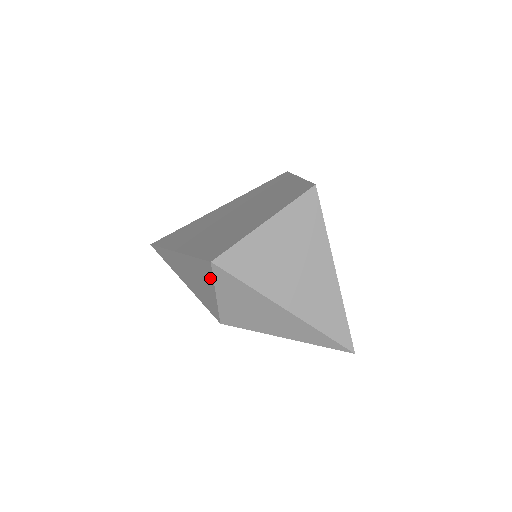
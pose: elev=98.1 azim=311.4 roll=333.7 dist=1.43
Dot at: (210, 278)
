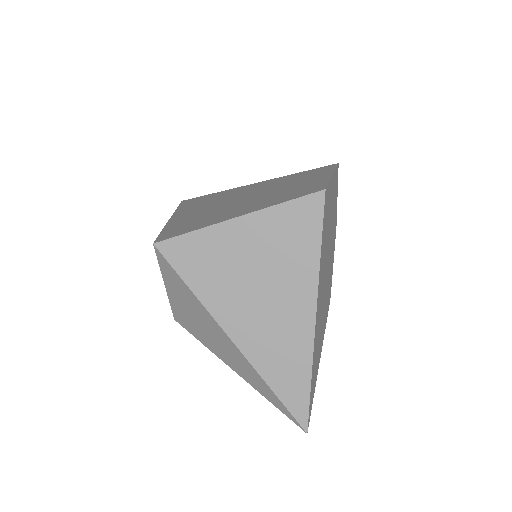
Dot at: occluded
